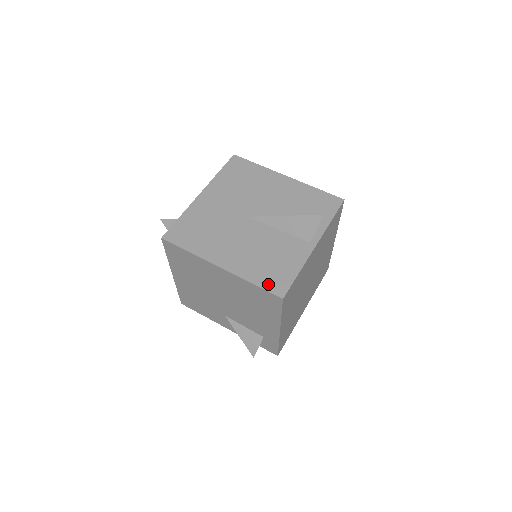
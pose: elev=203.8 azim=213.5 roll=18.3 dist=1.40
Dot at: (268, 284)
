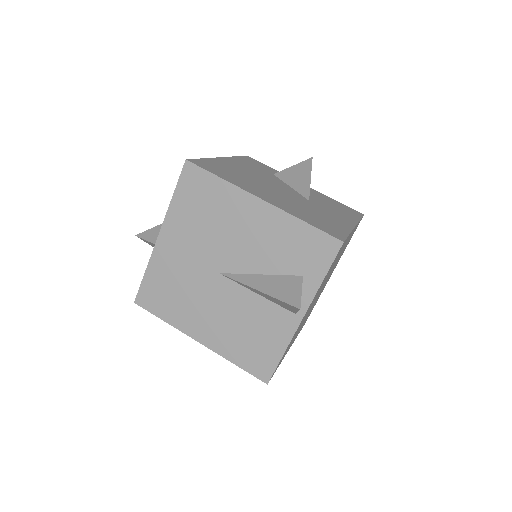
Dot at: (251, 366)
